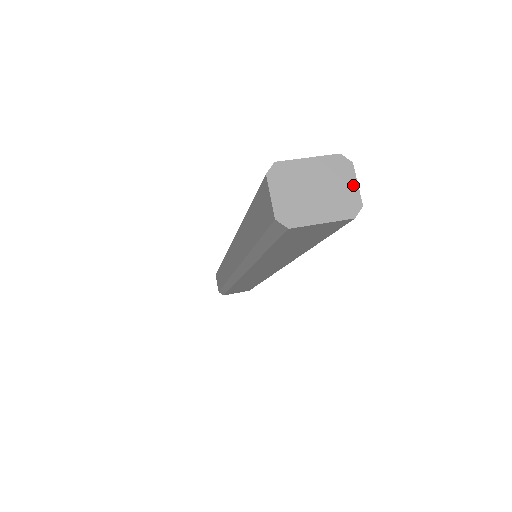
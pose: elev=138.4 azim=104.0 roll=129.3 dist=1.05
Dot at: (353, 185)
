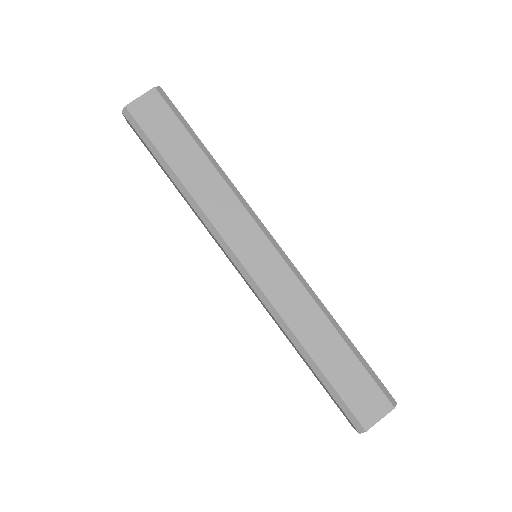
Dot at: occluded
